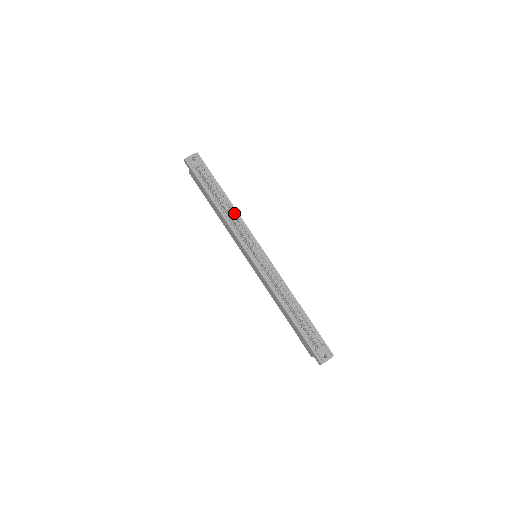
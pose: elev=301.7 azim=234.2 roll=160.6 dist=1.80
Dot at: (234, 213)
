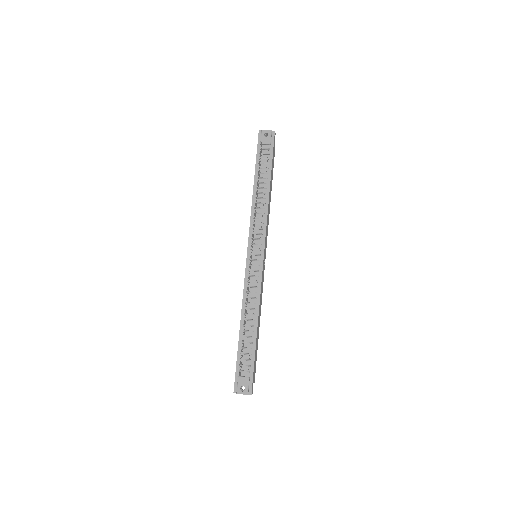
Dot at: (264, 205)
